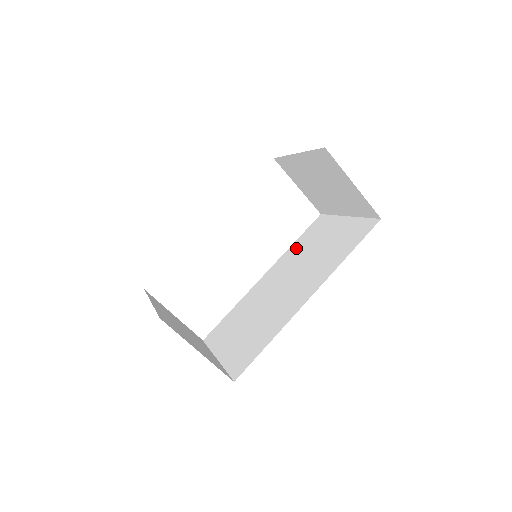
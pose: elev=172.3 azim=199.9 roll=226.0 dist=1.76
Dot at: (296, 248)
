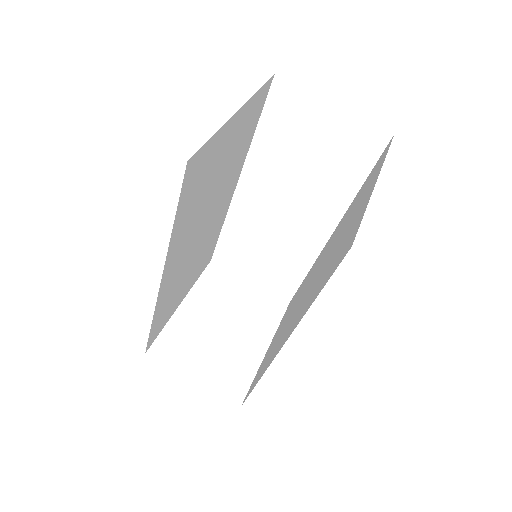
Dot at: (351, 207)
